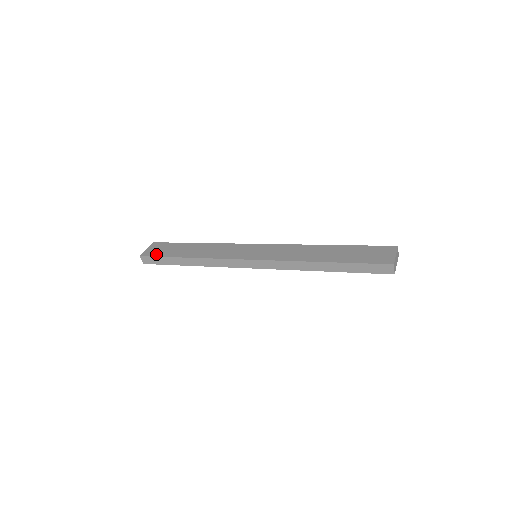
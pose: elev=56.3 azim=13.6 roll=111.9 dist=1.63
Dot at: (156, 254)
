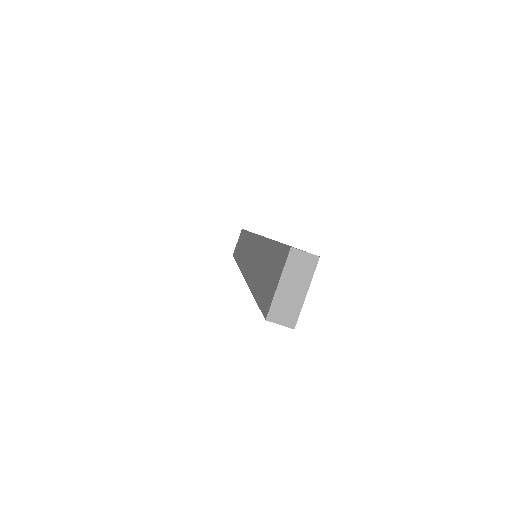
Dot at: occluded
